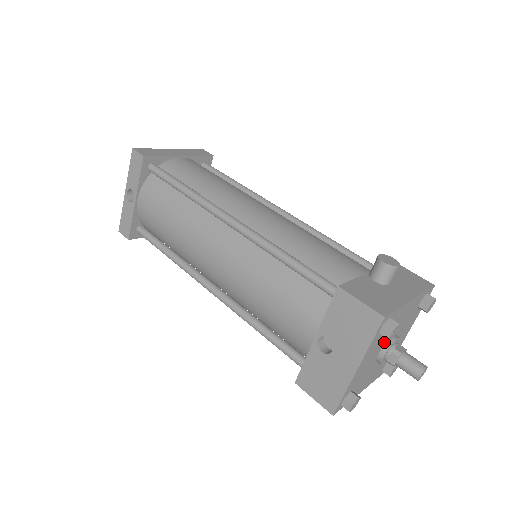
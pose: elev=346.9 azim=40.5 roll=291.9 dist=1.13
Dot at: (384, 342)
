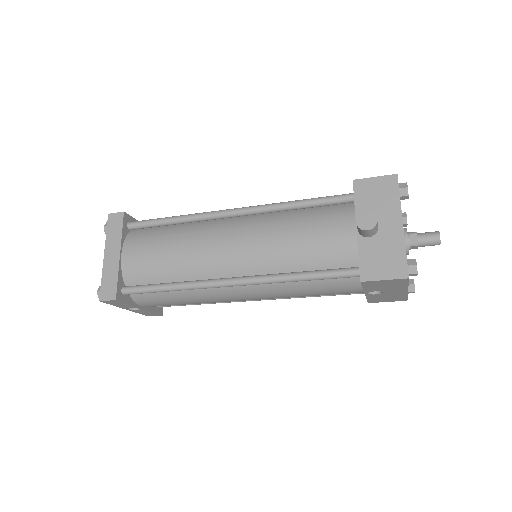
Dot at: occluded
